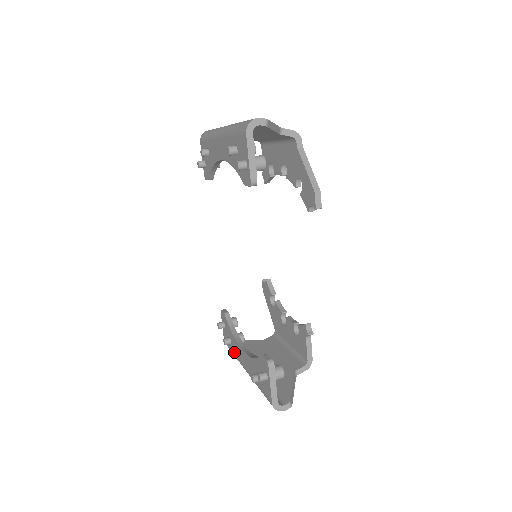
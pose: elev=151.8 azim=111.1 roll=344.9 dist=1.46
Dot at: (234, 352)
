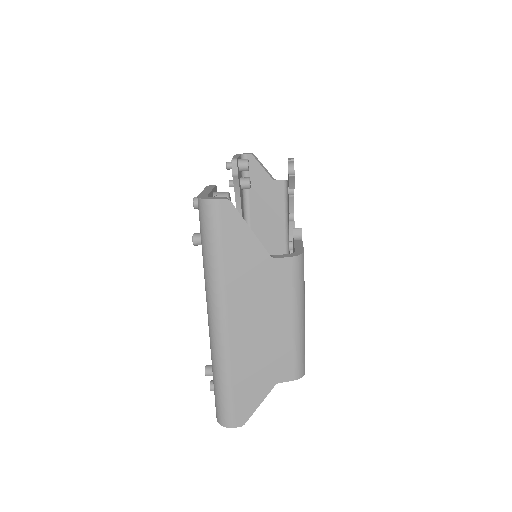
Dot at: occluded
